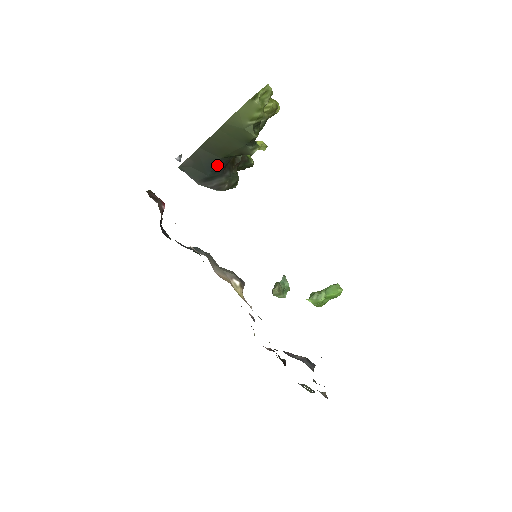
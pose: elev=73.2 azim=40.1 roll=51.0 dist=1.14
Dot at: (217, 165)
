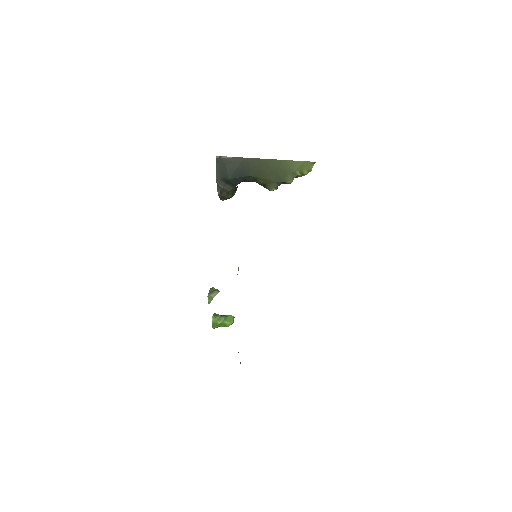
Dot at: (242, 178)
